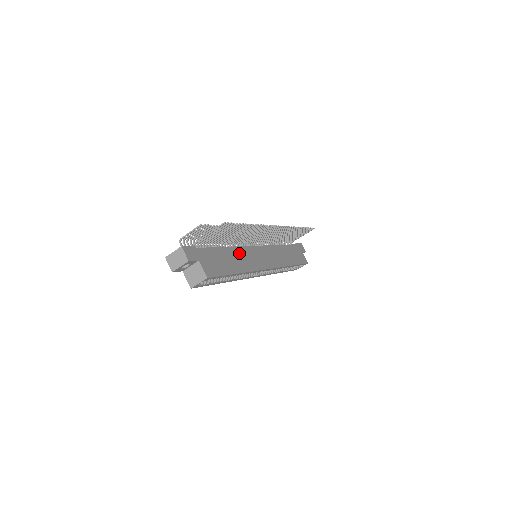
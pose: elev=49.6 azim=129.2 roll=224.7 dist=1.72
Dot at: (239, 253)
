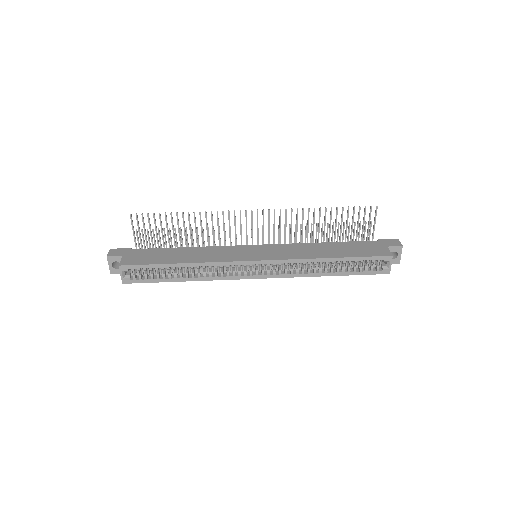
Dot at: (204, 251)
